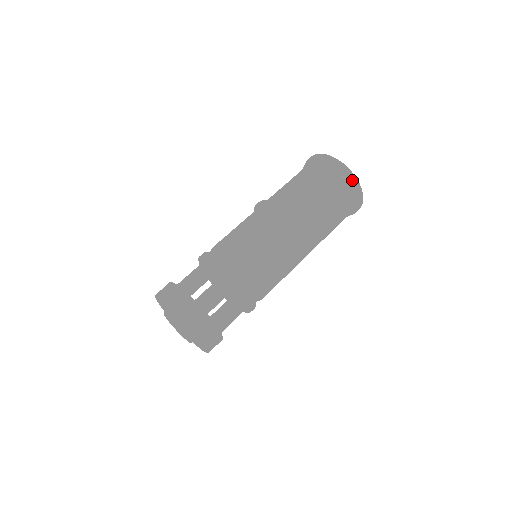
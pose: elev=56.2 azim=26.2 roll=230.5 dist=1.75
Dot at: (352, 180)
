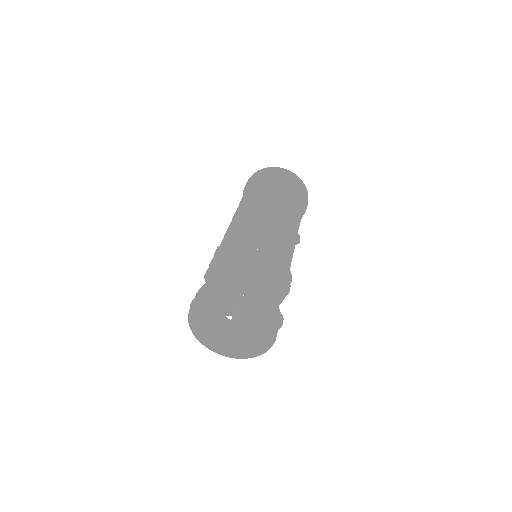
Dot at: (307, 194)
